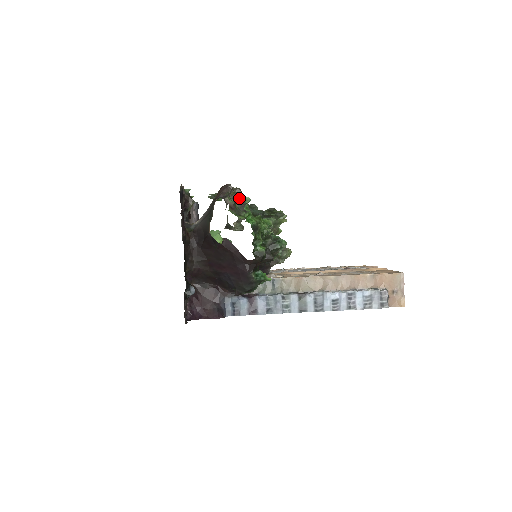
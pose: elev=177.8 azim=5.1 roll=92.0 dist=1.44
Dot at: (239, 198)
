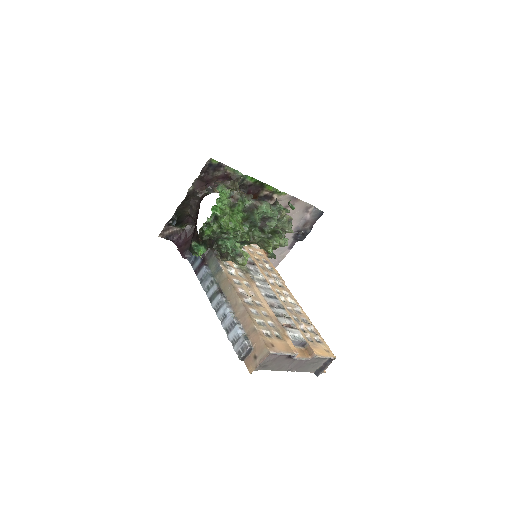
Dot at: (259, 203)
